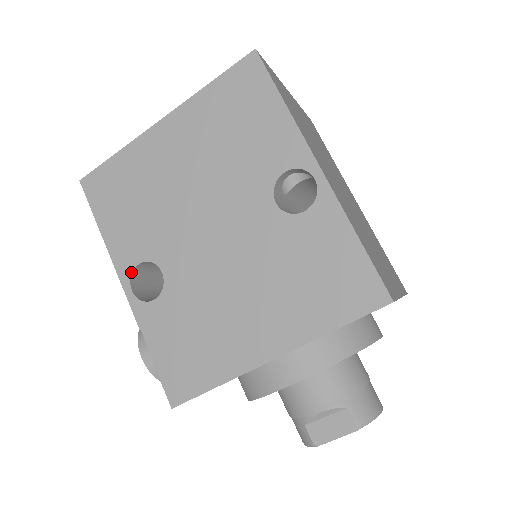
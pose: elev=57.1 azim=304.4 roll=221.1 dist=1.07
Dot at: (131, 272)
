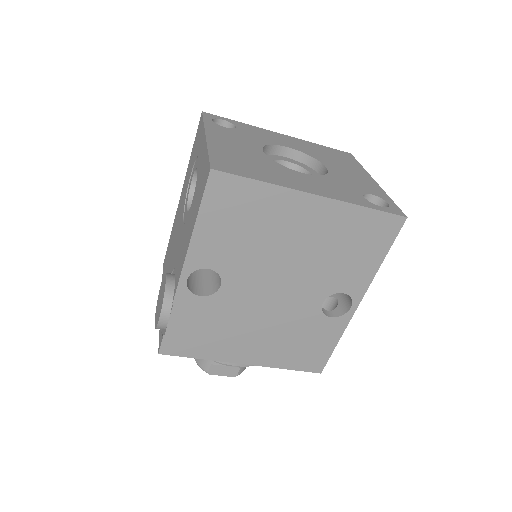
Dot at: (197, 269)
